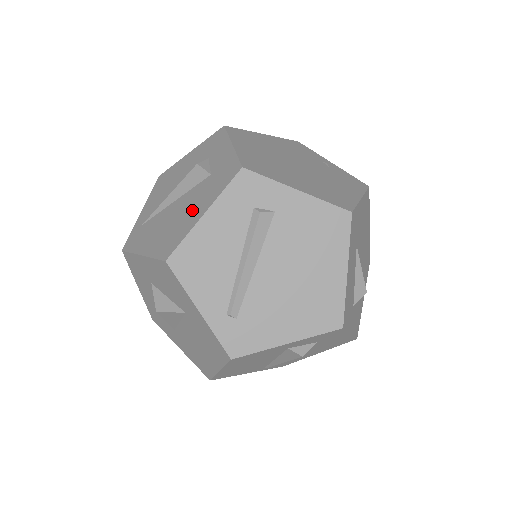
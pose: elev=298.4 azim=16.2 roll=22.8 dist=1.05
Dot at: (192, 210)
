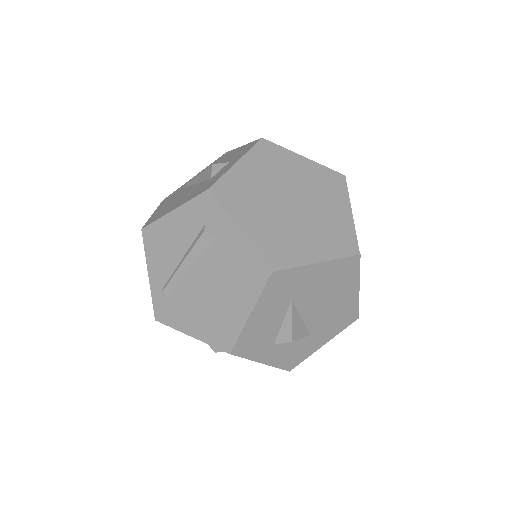
Dot at: (180, 201)
